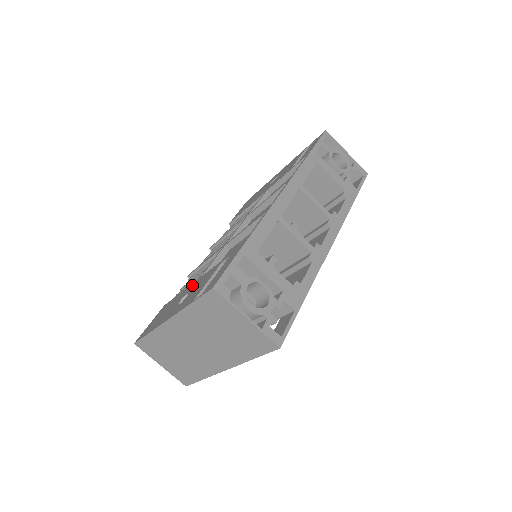
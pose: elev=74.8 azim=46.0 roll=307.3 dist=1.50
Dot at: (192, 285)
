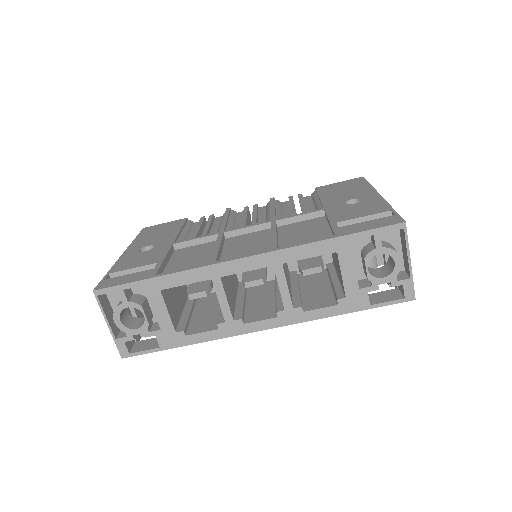
Dot at: (168, 241)
